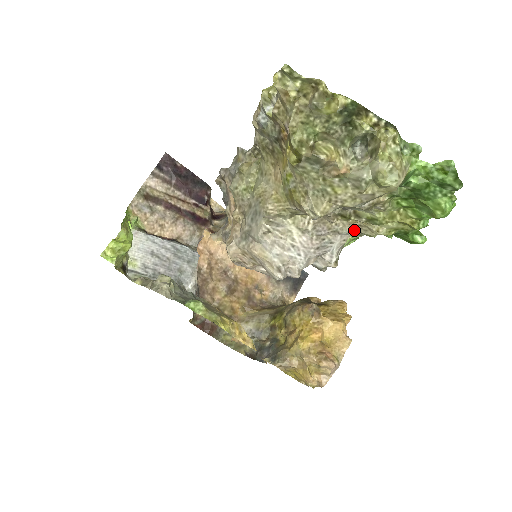
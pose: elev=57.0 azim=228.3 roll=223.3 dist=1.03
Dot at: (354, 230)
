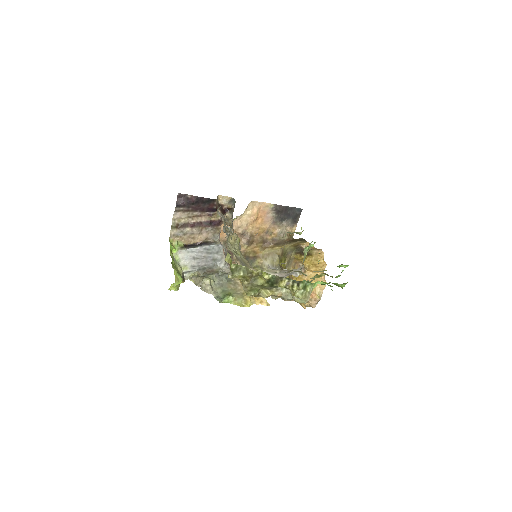
Dot at: occluded
